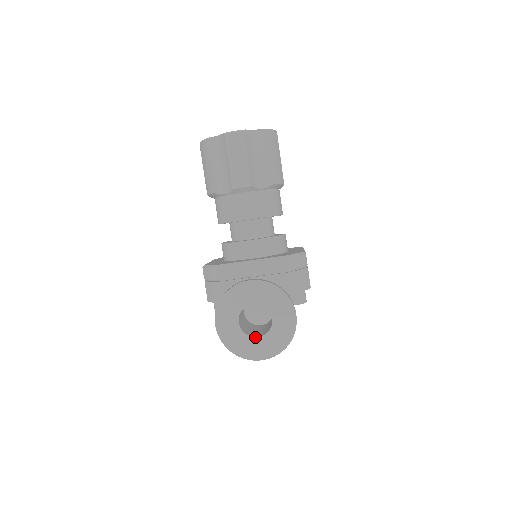
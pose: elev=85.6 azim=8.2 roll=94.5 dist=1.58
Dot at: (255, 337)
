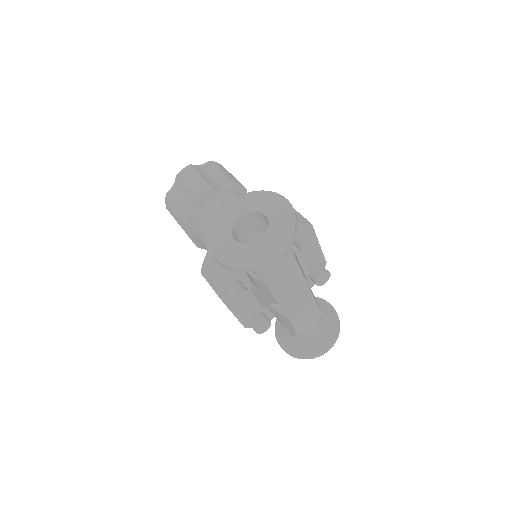
Dot at: (258, 240)
